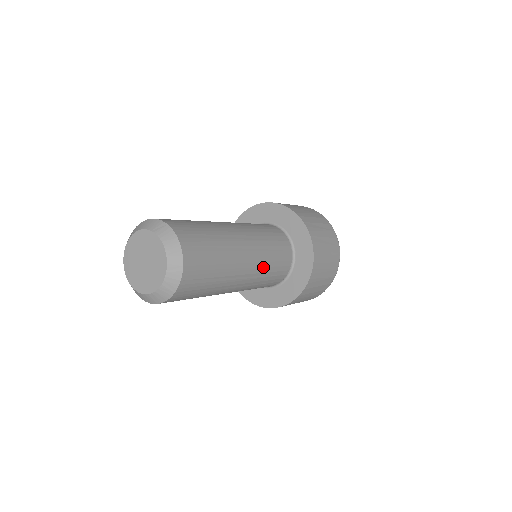
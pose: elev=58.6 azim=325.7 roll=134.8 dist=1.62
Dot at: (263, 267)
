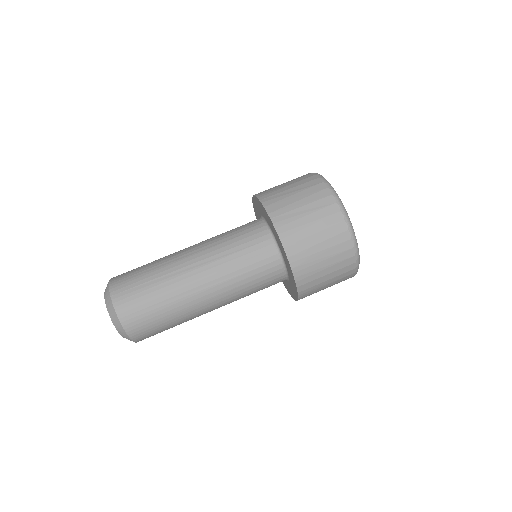
Dot at: (221, 258)
